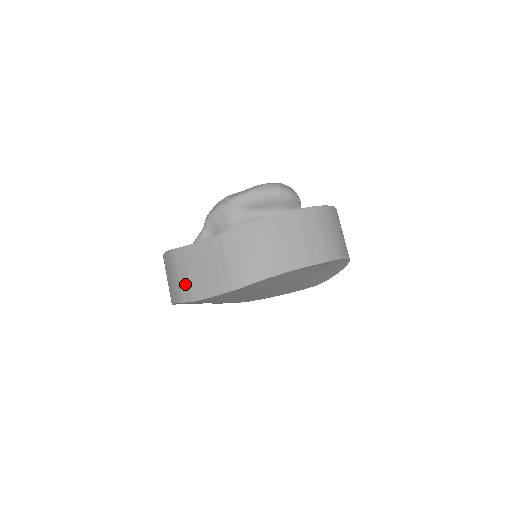
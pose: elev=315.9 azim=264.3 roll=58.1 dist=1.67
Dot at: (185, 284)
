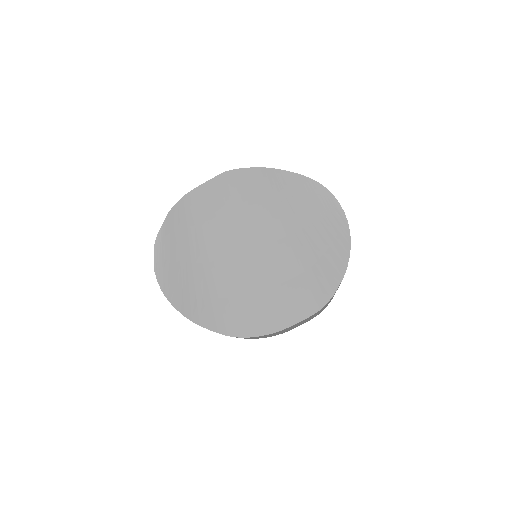
Dot at: occluded
